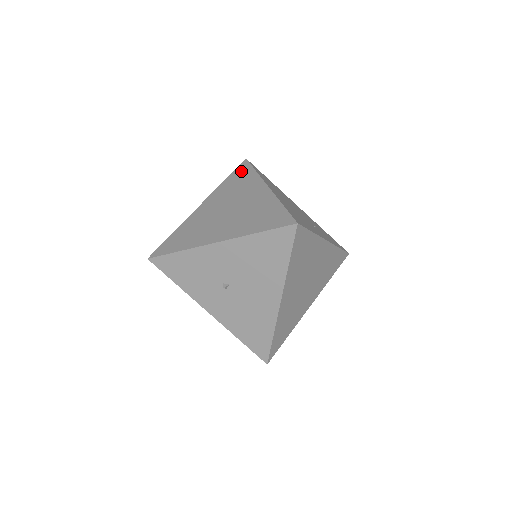
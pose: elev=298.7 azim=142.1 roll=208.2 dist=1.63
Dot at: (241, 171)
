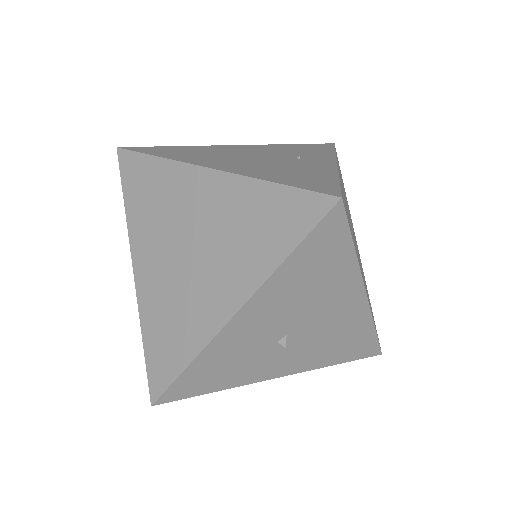
Dot at: (134, 173)
